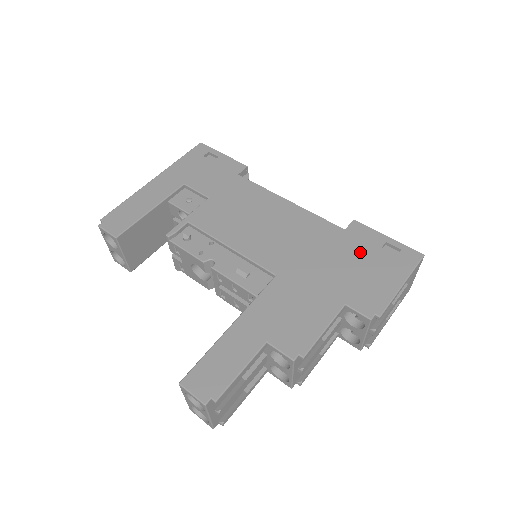
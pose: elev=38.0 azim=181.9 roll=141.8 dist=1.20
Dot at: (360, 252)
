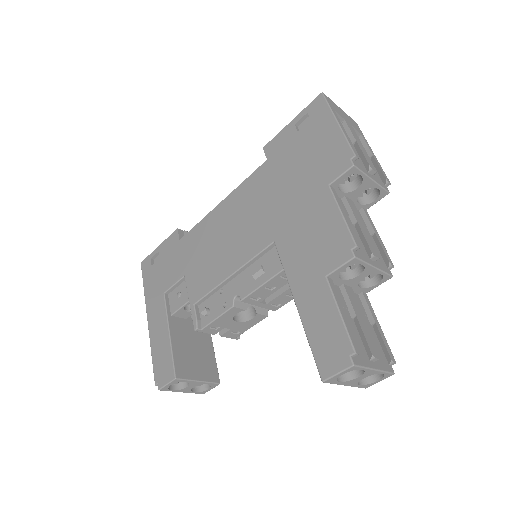
Dot at: (292, 153)
